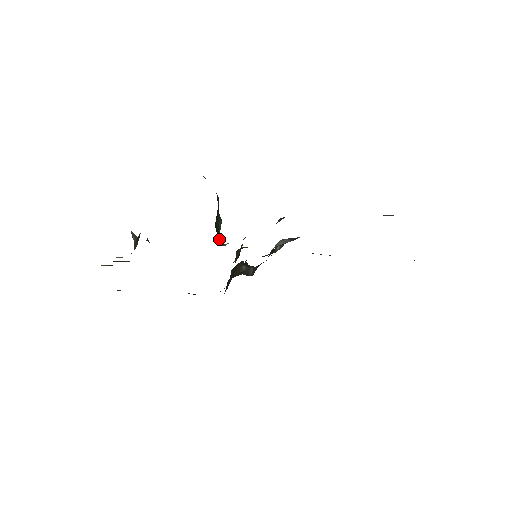
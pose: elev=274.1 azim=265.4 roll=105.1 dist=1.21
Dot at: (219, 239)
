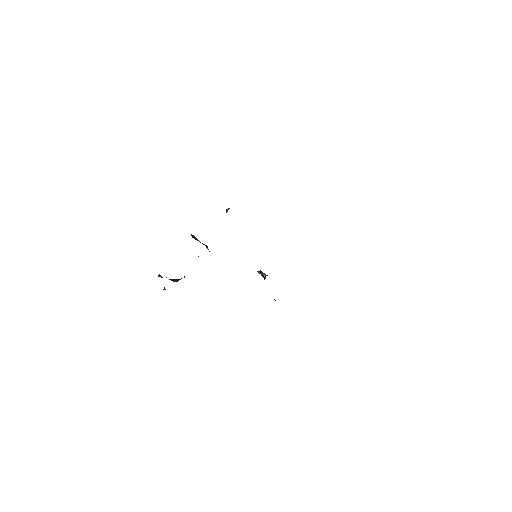
Dot at: occluded
